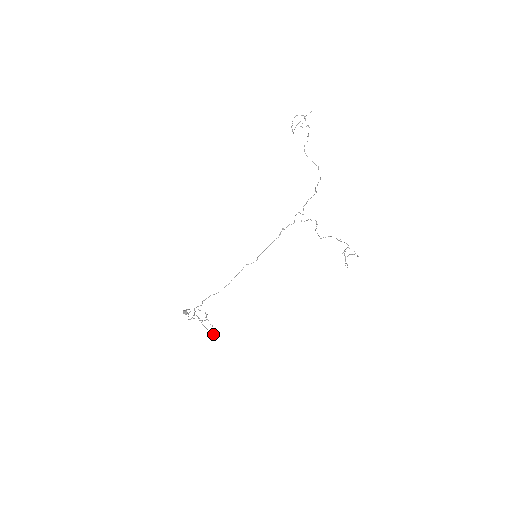
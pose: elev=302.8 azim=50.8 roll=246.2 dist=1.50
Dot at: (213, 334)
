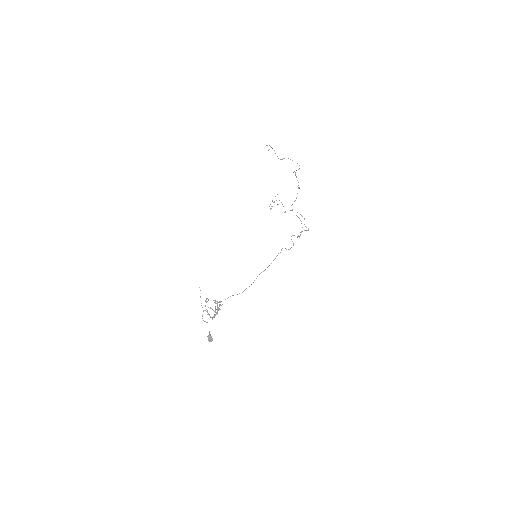
Dot at: occluded
